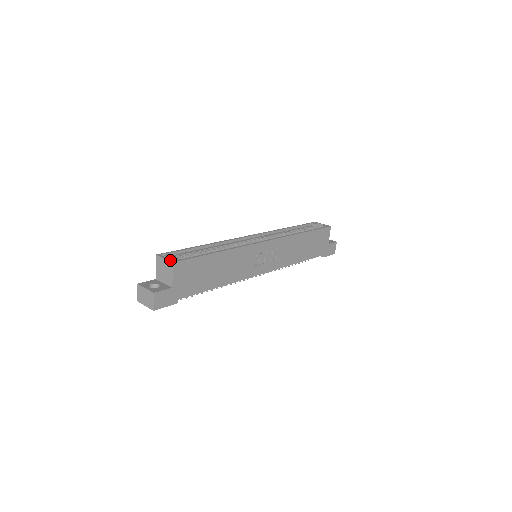
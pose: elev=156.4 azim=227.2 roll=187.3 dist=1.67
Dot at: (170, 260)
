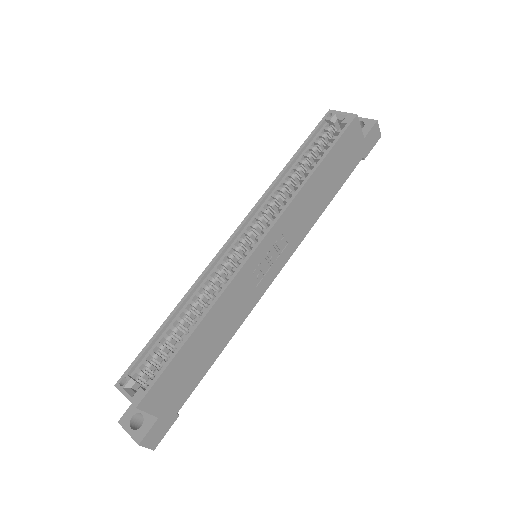
Dot at: (131, 401)
